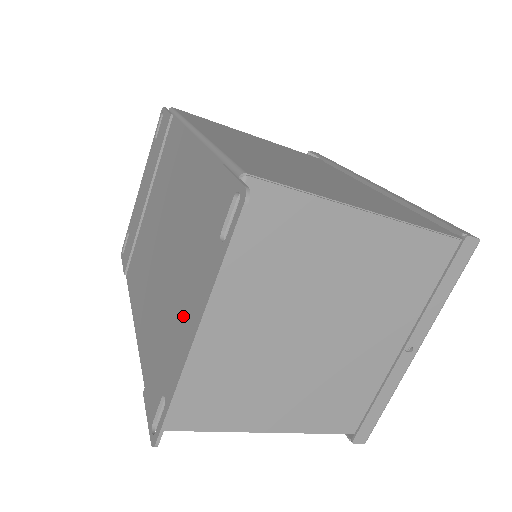
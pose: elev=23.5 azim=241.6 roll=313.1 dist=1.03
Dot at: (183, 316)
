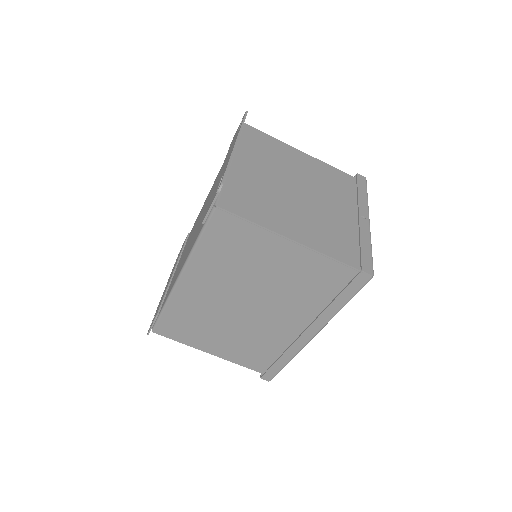
Dot at: (225, 163)
